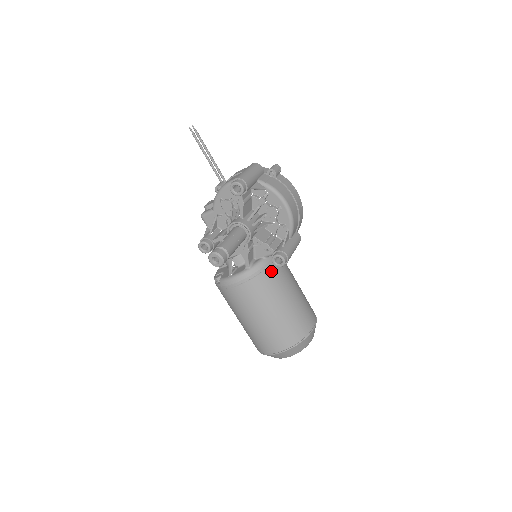
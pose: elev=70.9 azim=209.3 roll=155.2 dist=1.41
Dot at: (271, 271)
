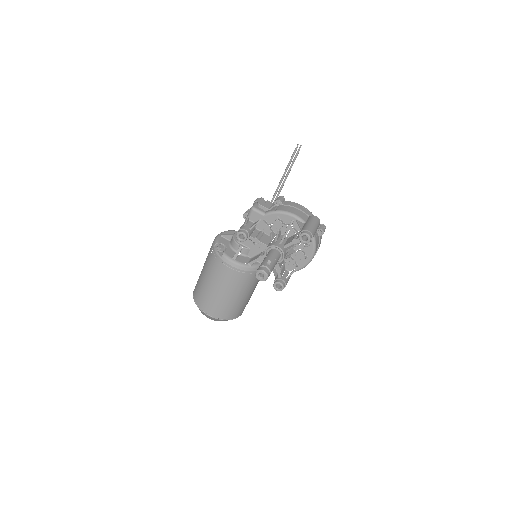
Dot at: occluded
